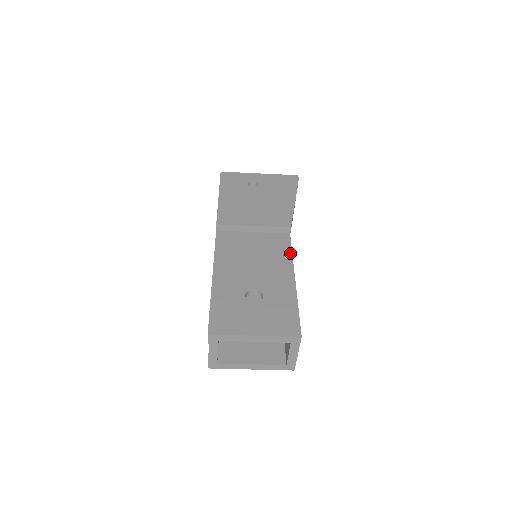
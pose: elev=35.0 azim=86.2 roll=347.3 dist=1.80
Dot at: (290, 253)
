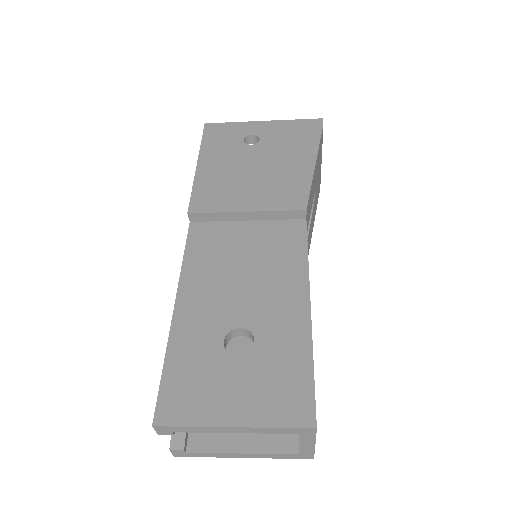
Dot at: (304, 255)
